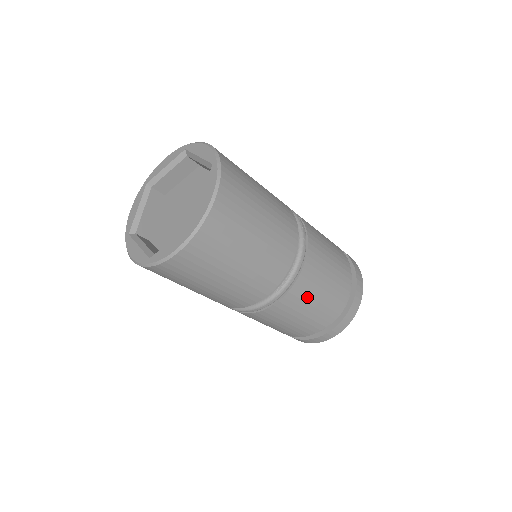
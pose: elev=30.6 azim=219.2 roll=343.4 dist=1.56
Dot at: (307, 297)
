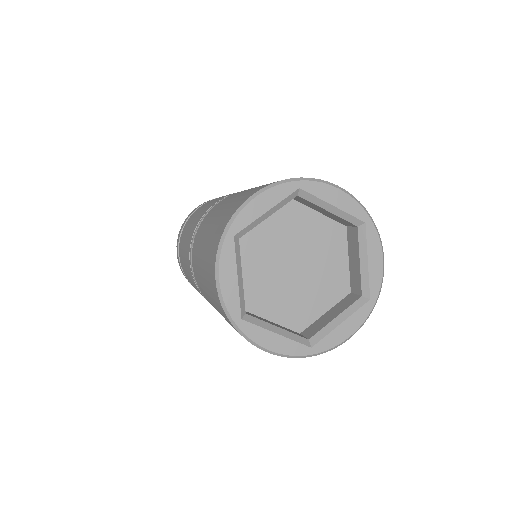
Dot at: occluded
